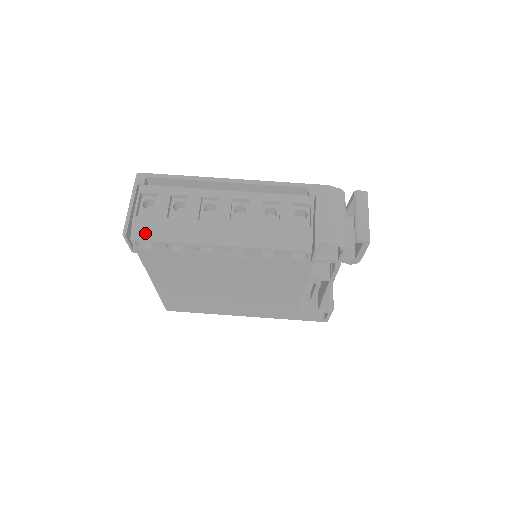
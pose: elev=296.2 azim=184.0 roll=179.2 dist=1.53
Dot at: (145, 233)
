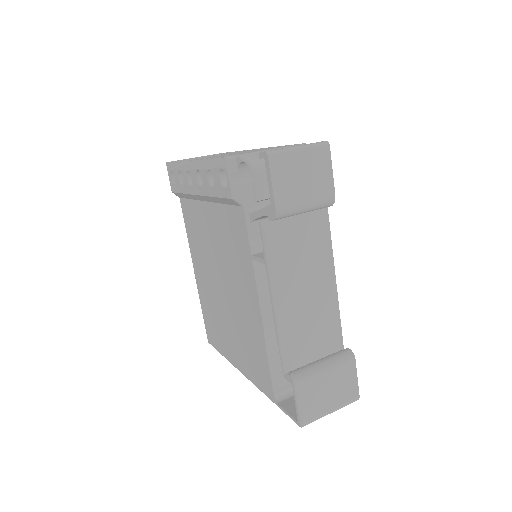
Dot at: (177, 167)
